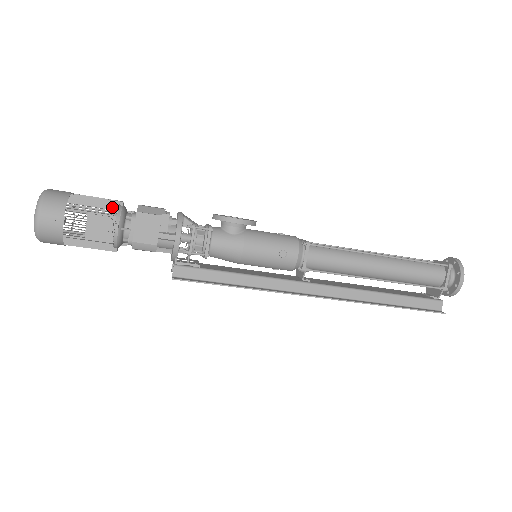
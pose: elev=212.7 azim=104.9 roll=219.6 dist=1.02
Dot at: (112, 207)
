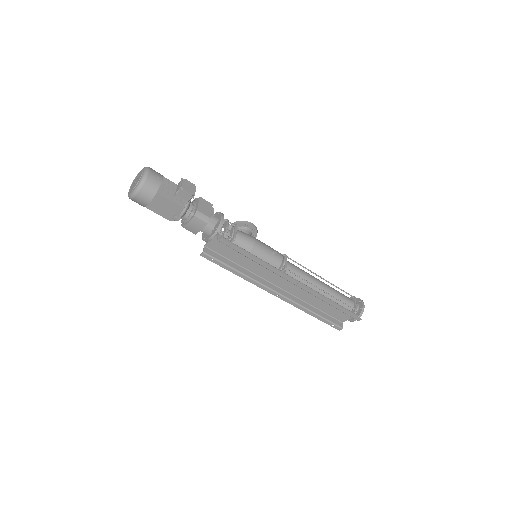
Dot at: occluded
